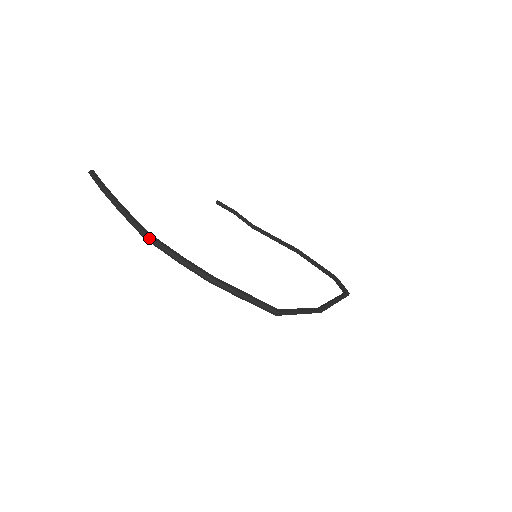
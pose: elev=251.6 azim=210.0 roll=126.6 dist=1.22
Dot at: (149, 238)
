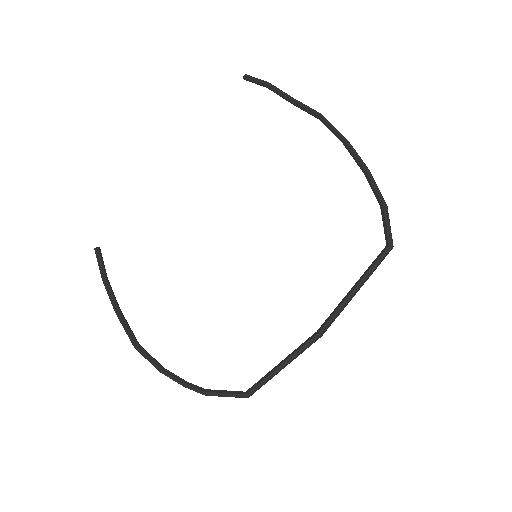
Dot at: (138, 351)
